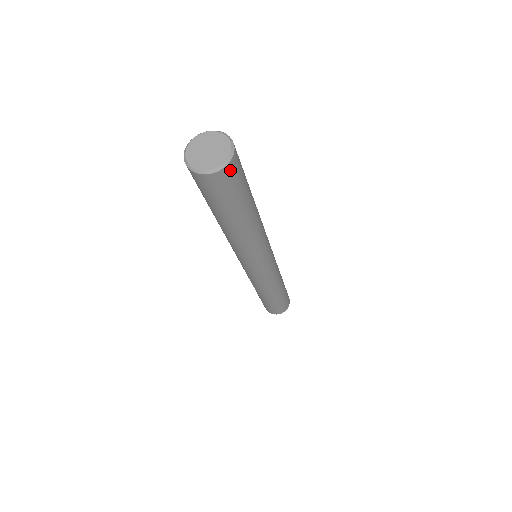
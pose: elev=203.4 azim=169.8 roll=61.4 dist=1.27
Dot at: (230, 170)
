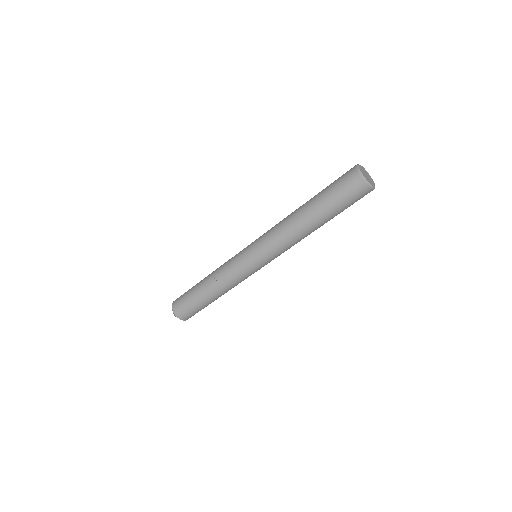
Dot at: occluded
